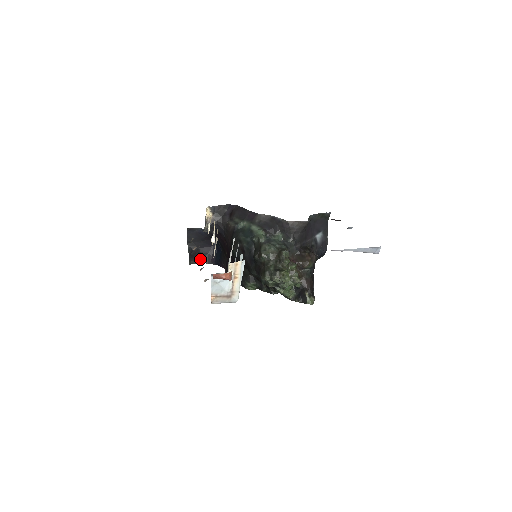
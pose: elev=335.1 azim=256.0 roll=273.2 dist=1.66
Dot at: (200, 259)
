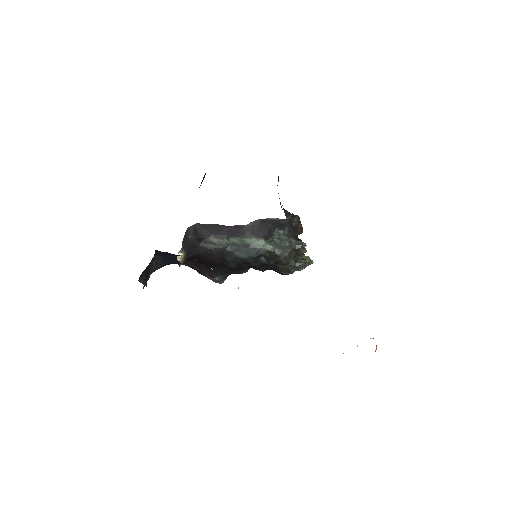
Dot at: (148, 275)
